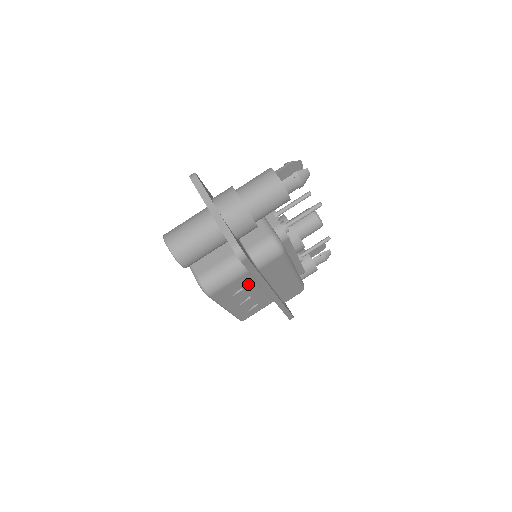
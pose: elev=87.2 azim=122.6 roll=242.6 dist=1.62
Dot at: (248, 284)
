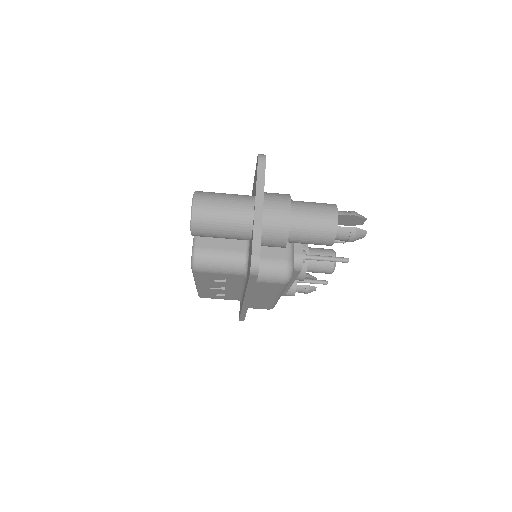
Dot at: (234, 281)
